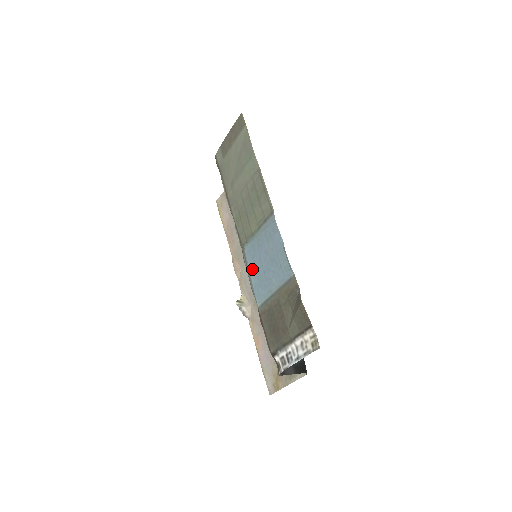
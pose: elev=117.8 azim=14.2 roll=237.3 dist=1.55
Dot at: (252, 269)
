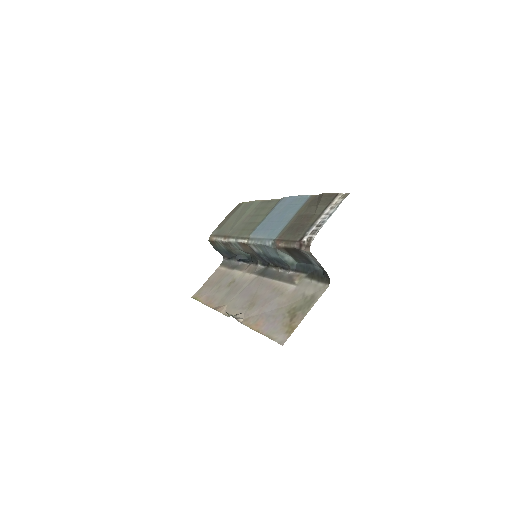
Dot at: (263, 232)
